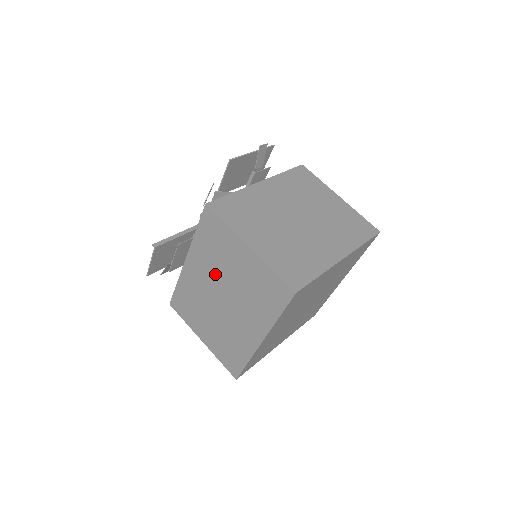
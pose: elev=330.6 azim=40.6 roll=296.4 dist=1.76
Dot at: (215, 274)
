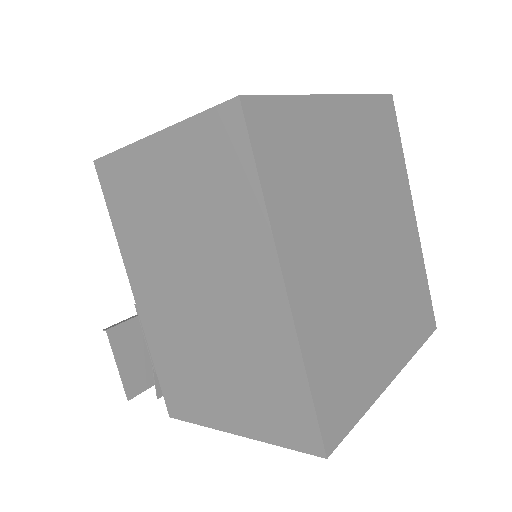
Dot at: (163, 258)
